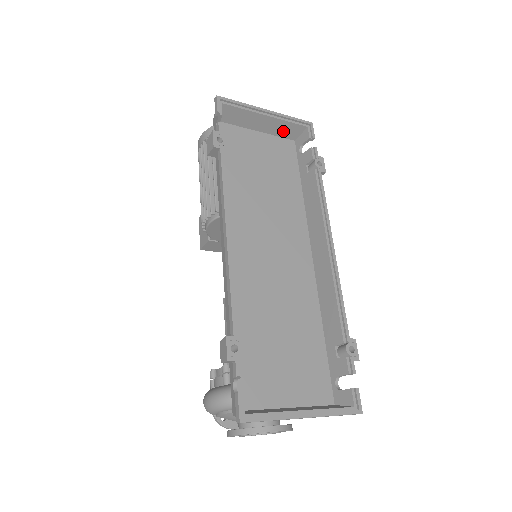
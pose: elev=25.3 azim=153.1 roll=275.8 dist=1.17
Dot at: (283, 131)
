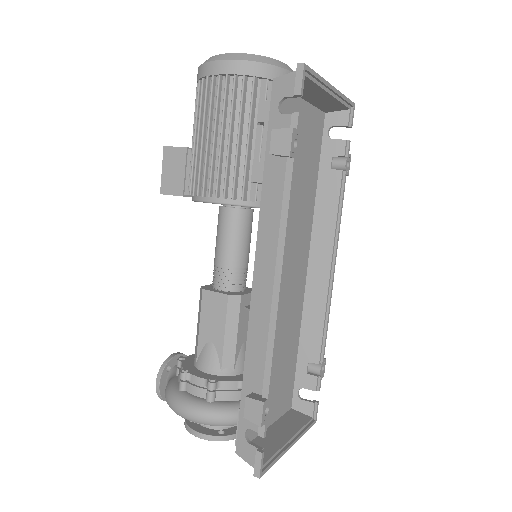
Dot at: (326, 105)
